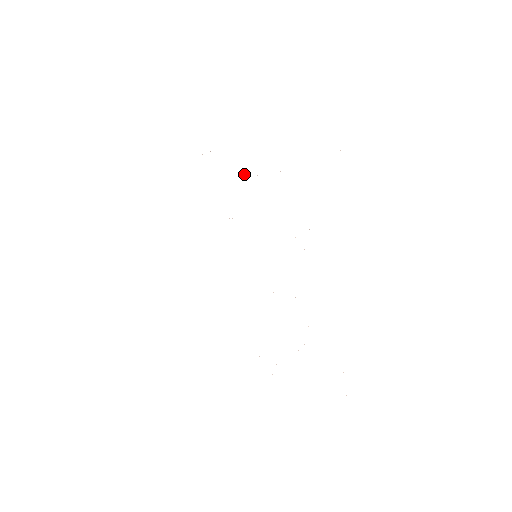
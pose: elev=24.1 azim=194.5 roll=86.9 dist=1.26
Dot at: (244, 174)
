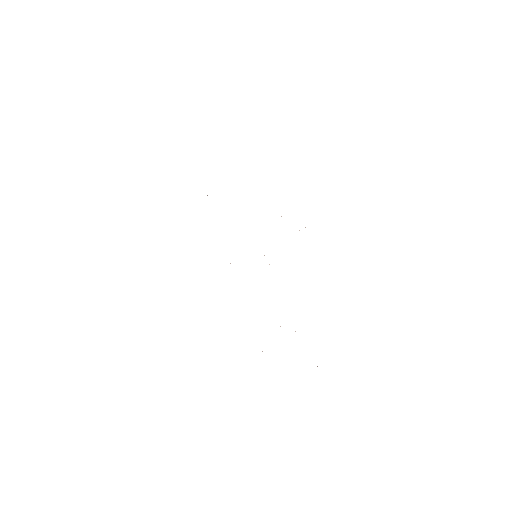
Dot at: occluded
